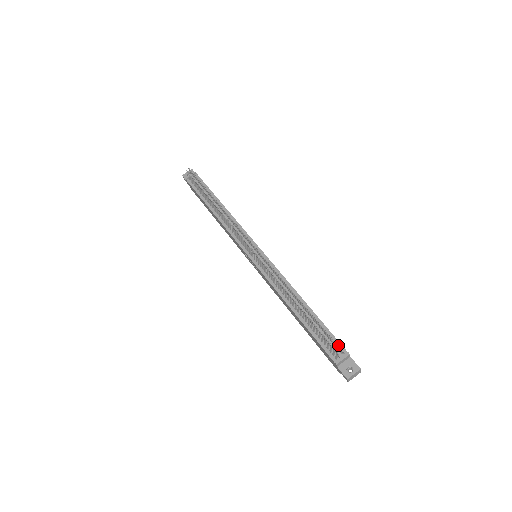
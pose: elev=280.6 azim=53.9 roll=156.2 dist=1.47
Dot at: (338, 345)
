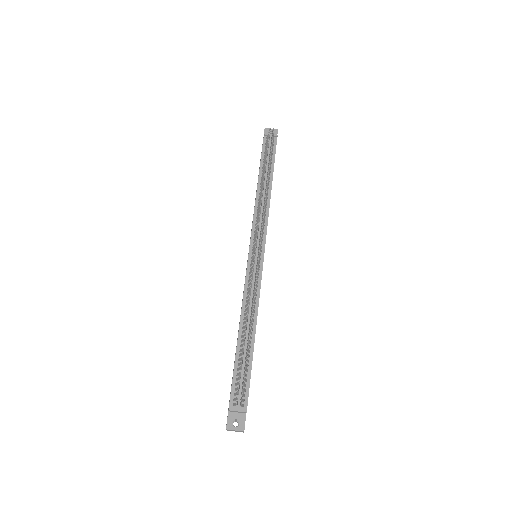
Dot at: (245, 395)
